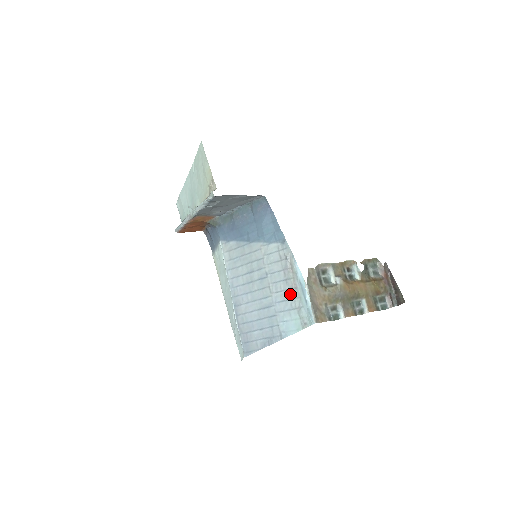
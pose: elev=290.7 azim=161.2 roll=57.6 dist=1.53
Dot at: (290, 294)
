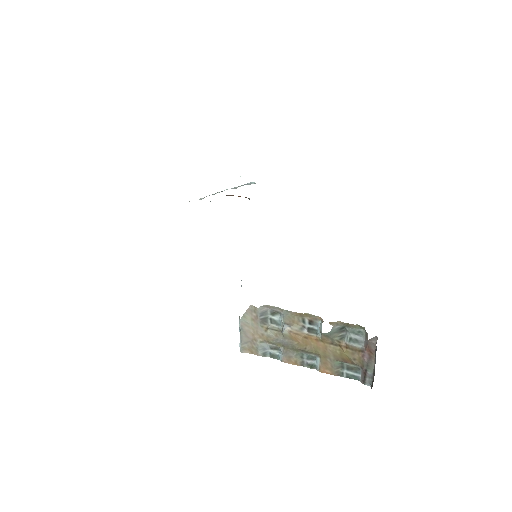
Dot at: occluded
